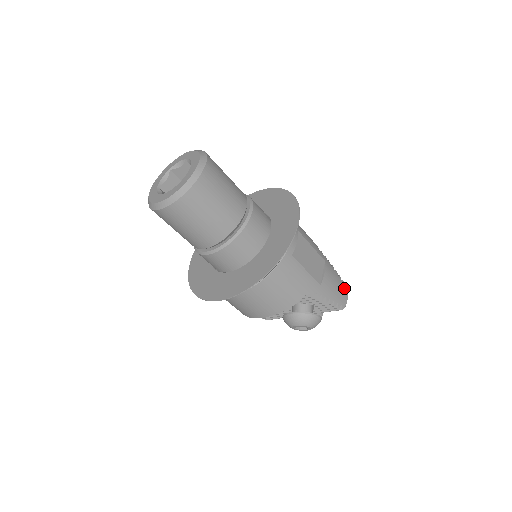
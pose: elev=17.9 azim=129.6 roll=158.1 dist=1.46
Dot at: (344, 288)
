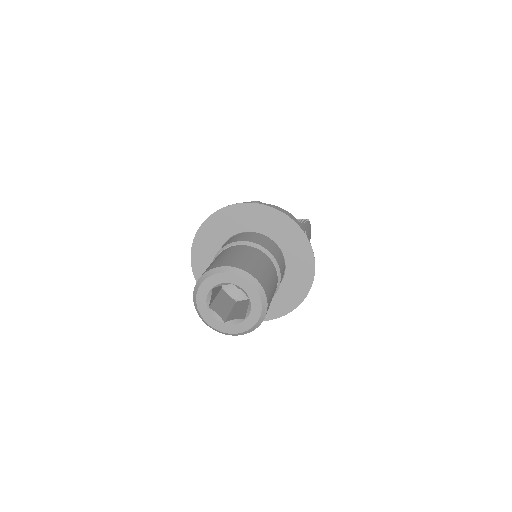
Dot at: (310, 226)
